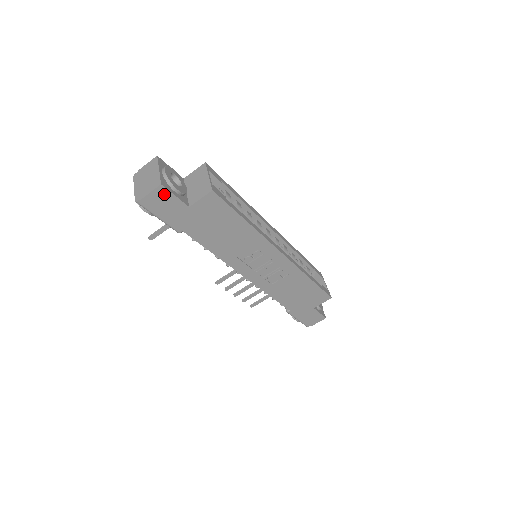
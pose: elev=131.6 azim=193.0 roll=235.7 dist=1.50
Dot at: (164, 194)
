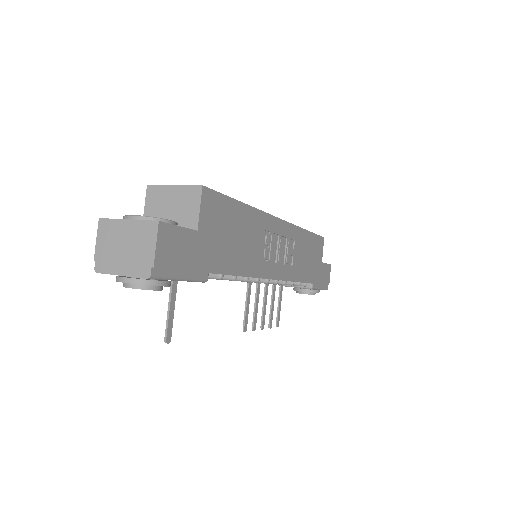
Dot at: (168, 234)
